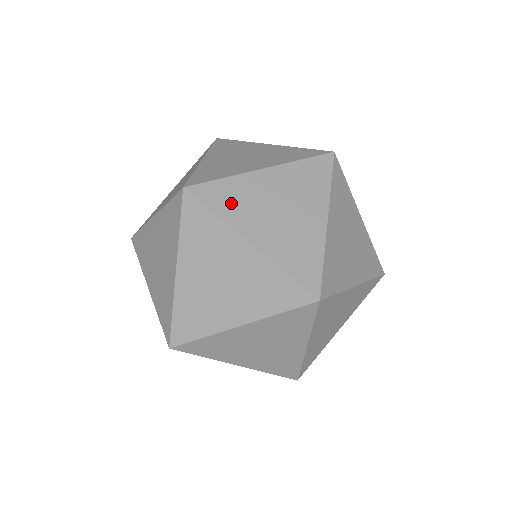
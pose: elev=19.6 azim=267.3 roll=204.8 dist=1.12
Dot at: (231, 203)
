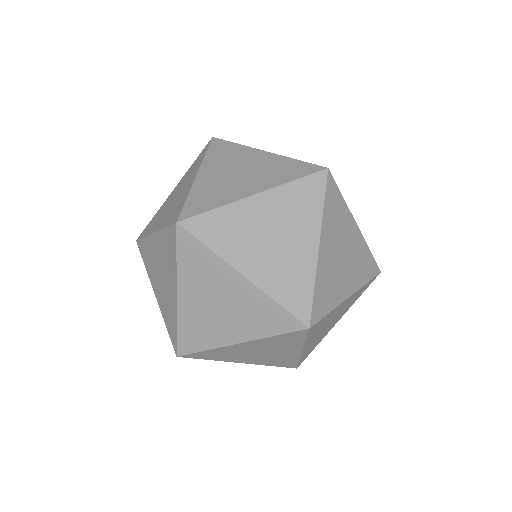
Dot at: (224, 235)
